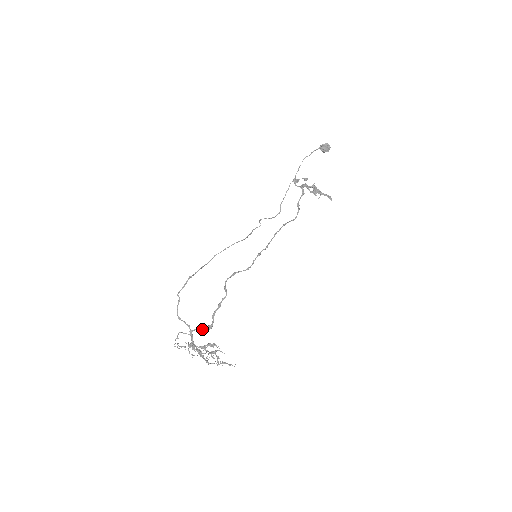
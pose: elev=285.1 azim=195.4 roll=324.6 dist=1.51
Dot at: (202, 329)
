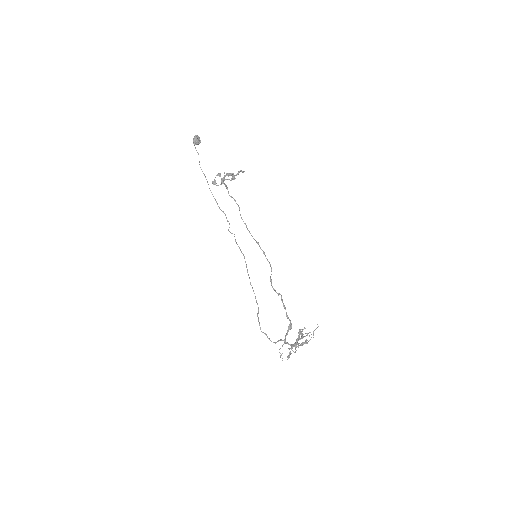
Dot at: (288, 331)
